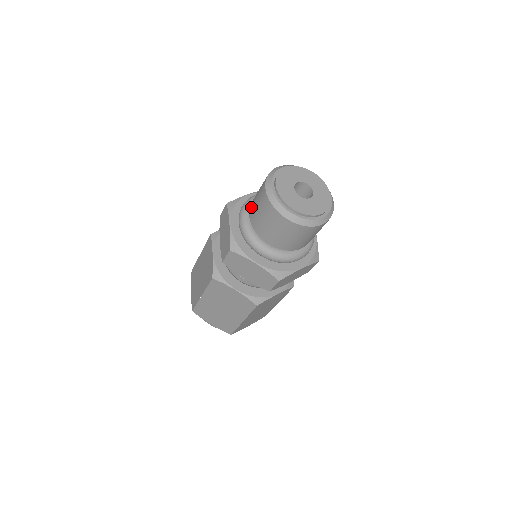
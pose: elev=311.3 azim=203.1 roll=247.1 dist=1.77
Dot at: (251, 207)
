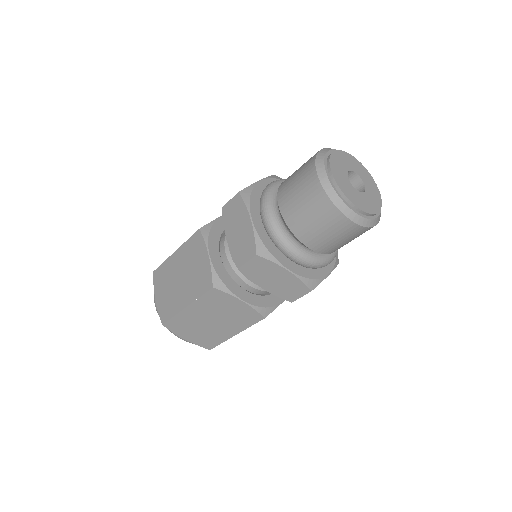
Dot at: occluded
